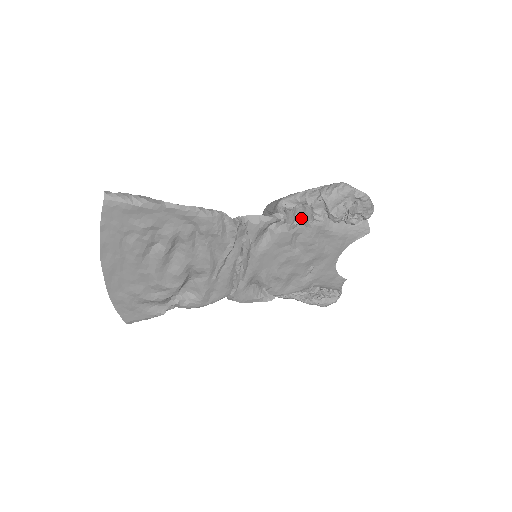
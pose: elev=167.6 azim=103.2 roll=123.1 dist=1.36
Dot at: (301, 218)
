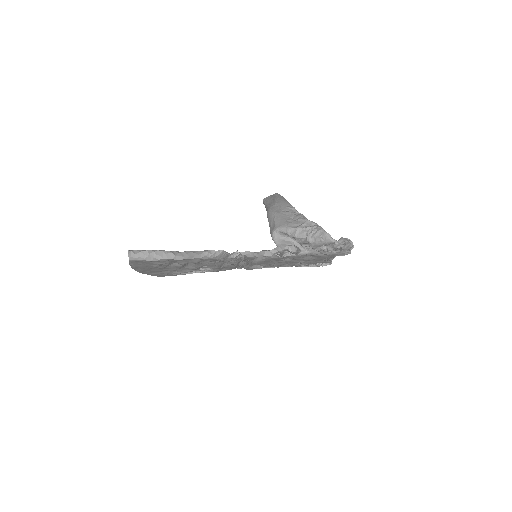
Dot at: (289, 253)
